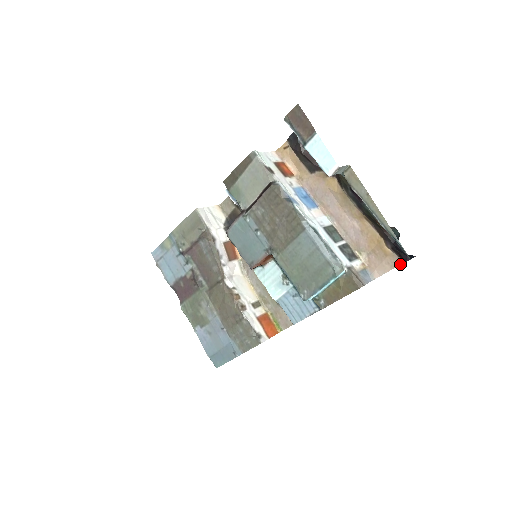
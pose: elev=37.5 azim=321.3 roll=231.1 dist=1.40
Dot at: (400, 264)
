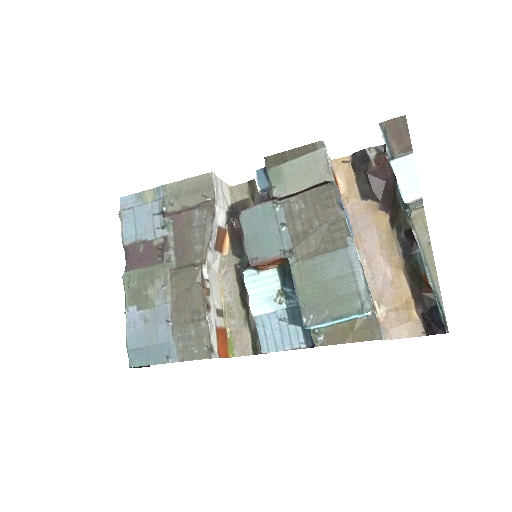
Dot at: (421, 335)
